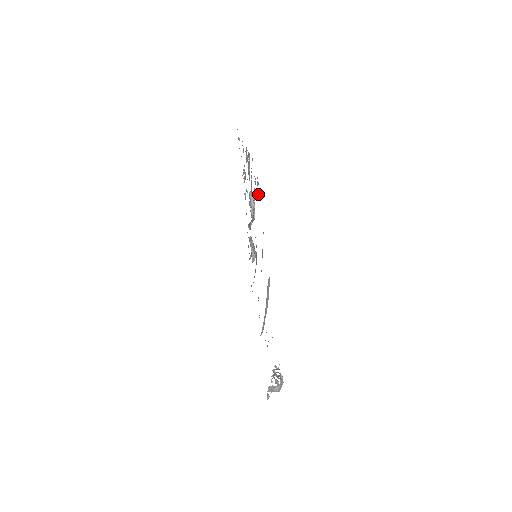
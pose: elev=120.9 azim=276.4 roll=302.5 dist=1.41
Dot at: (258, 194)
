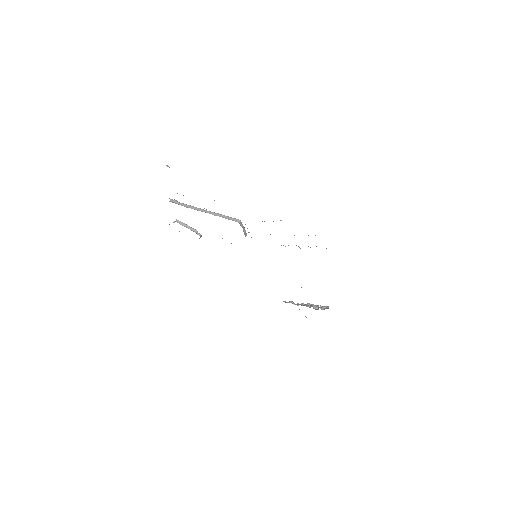
Dot at: occluded
